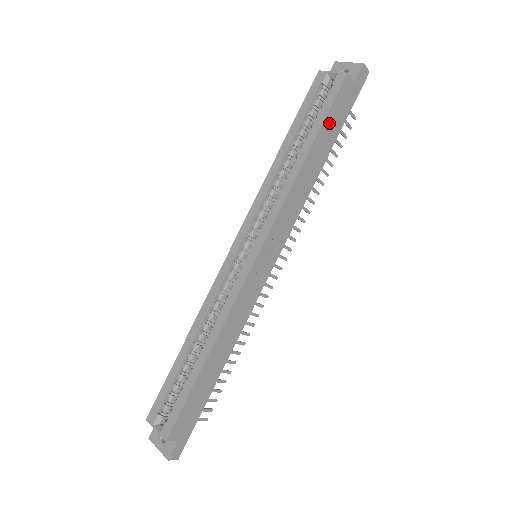
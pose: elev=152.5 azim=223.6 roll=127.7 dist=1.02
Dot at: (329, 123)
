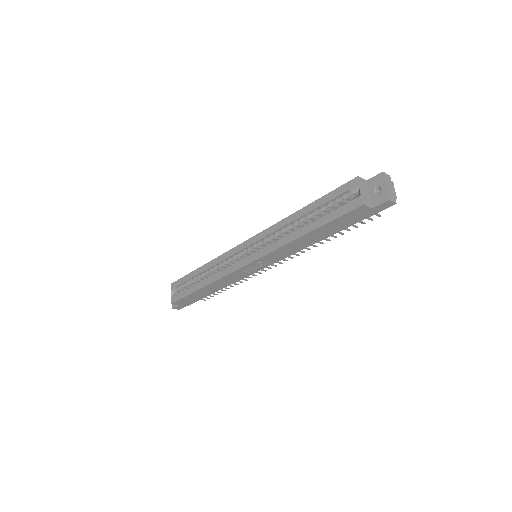
Dot at: (334, 224)
